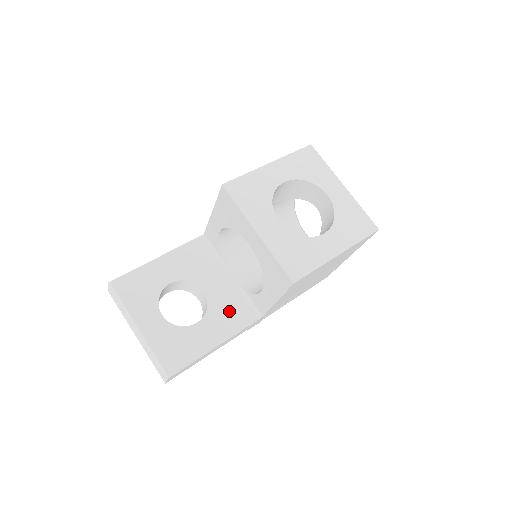
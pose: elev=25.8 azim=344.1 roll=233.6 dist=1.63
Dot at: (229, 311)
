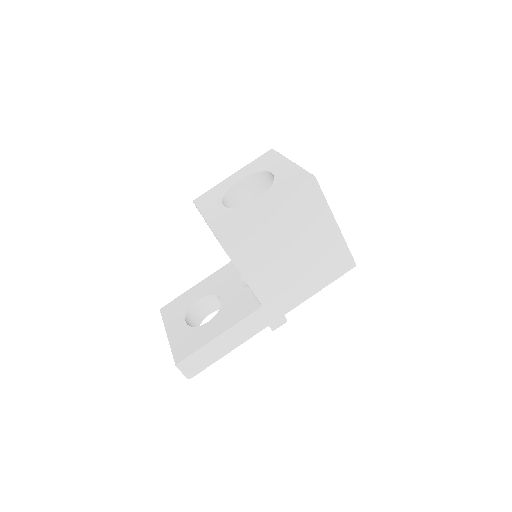
Dot at: (236, 308)
